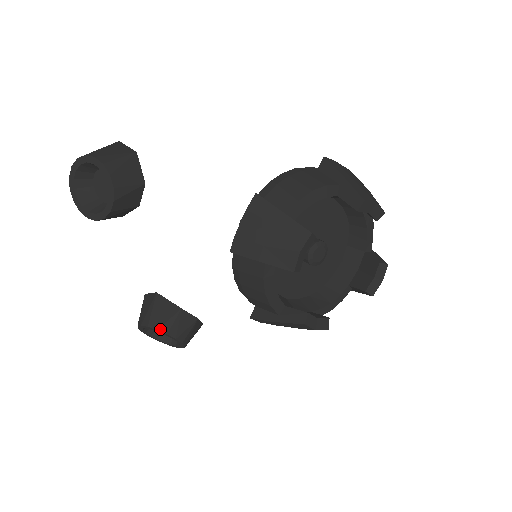
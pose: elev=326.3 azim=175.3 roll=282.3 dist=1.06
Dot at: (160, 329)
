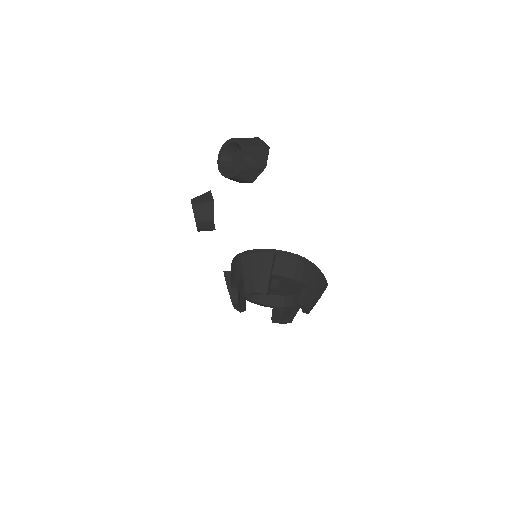
Dot at: (196, 217)
